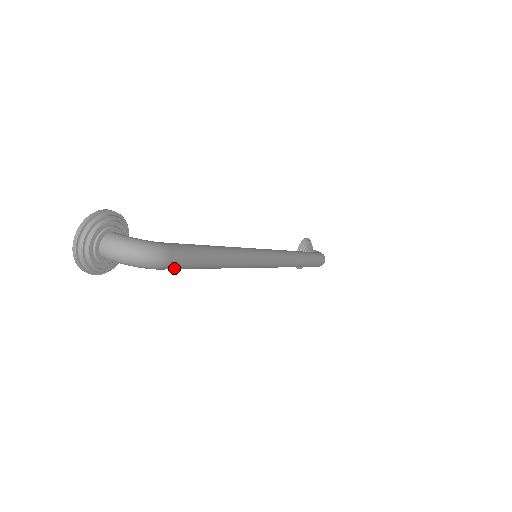
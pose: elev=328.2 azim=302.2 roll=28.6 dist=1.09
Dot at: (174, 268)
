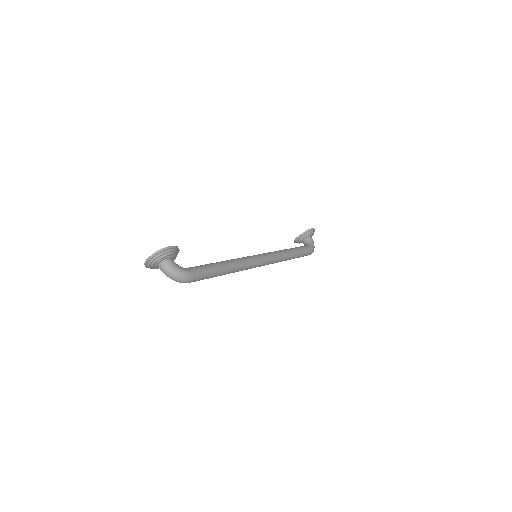
Dot at: occluded
